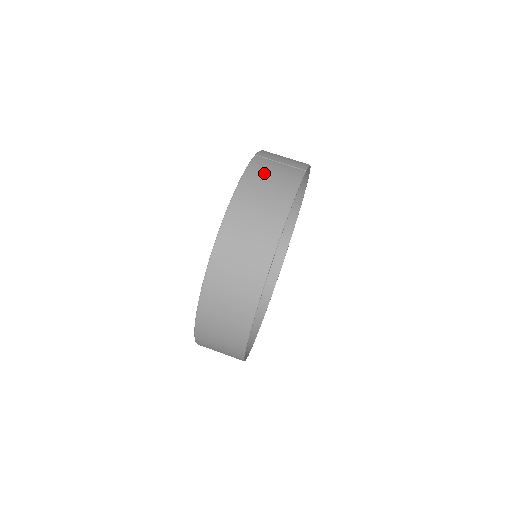
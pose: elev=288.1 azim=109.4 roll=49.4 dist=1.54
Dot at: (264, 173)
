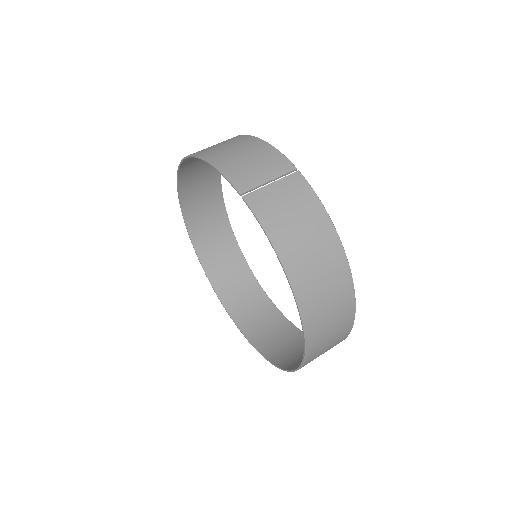
Dot at: (282, 217)
